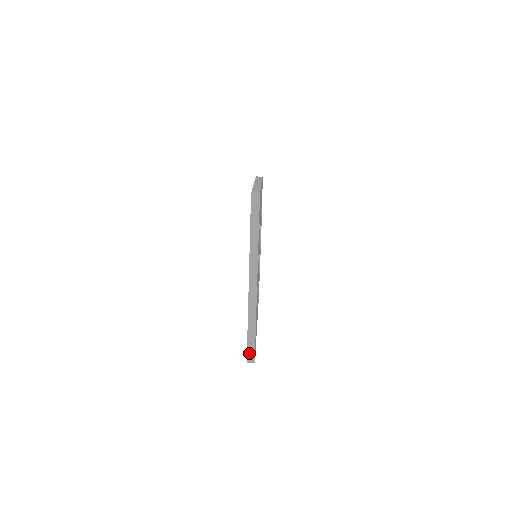
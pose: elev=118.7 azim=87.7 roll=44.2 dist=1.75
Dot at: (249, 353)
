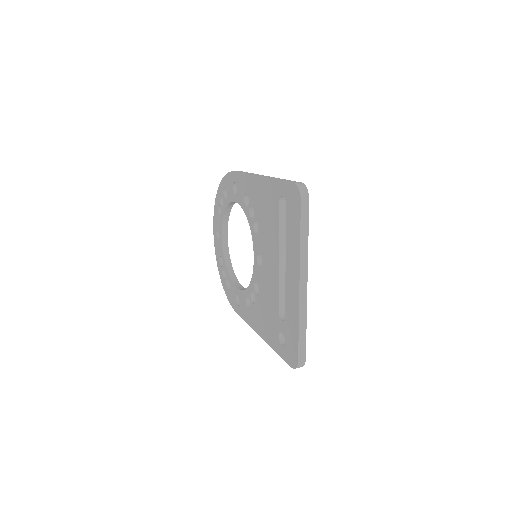
Dot at: (300, 358)
